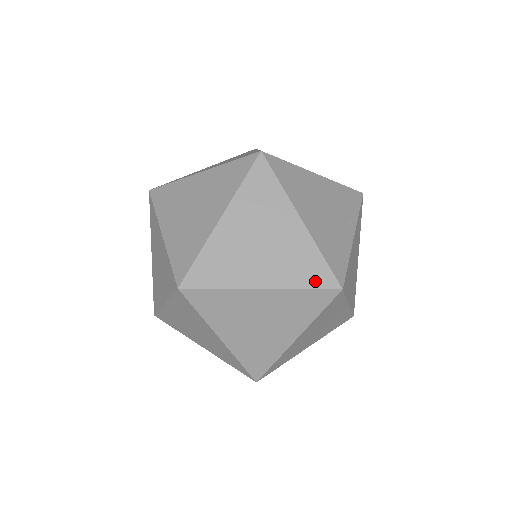
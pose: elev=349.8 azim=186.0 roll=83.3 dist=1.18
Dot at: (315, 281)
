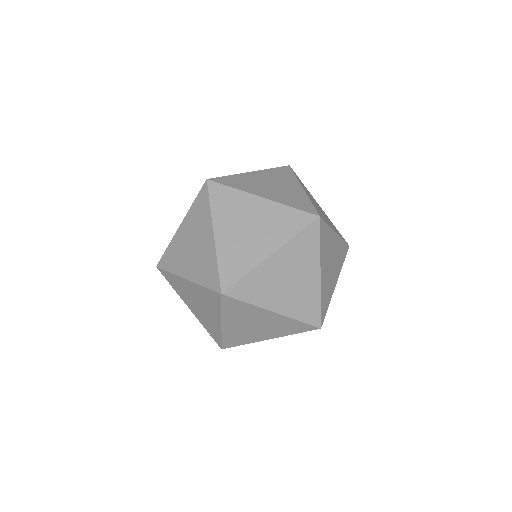
Dot at: (210, 282)
